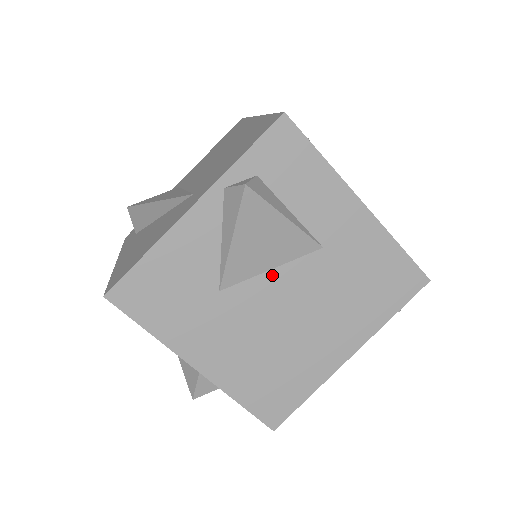
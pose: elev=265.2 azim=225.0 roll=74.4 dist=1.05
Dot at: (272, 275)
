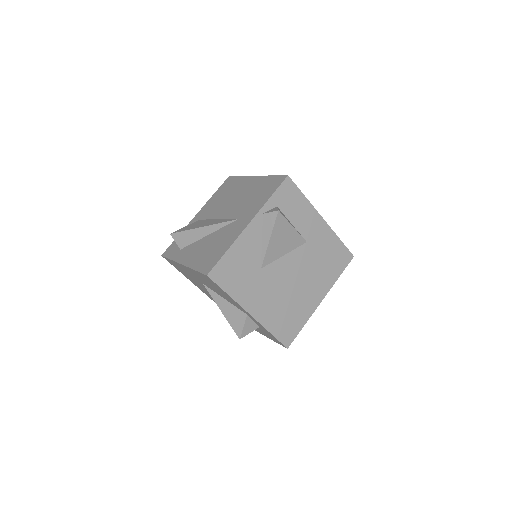
Dot at: (285, 258)
